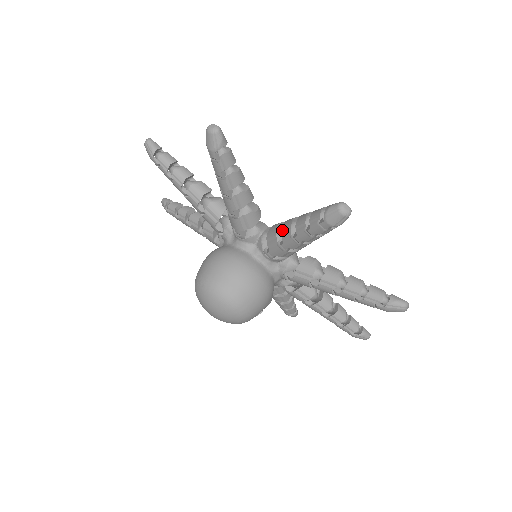
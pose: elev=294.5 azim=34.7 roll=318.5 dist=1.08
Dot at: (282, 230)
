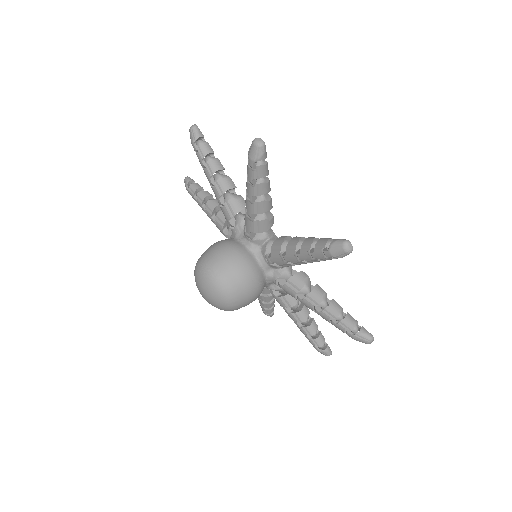
Dot at: (310, 295)
